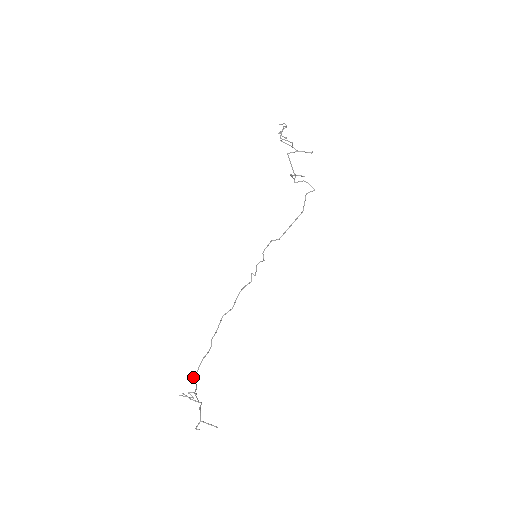
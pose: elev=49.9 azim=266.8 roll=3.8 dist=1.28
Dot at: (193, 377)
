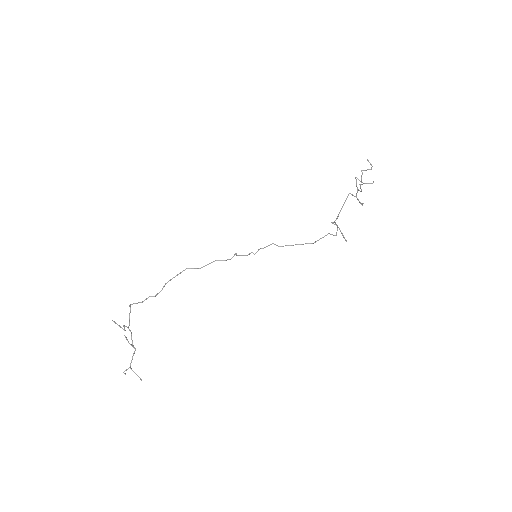
Dot at: (130, 306)
